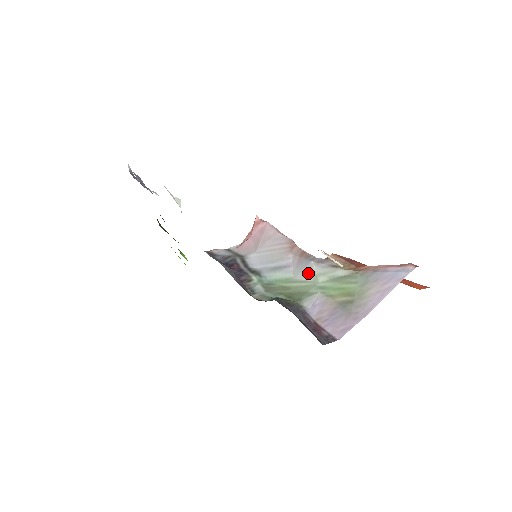
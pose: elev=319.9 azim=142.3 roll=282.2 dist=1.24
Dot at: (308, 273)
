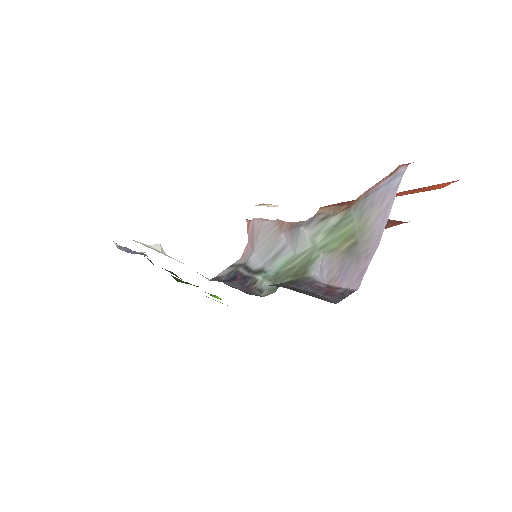
Dot at: (304, 241)
